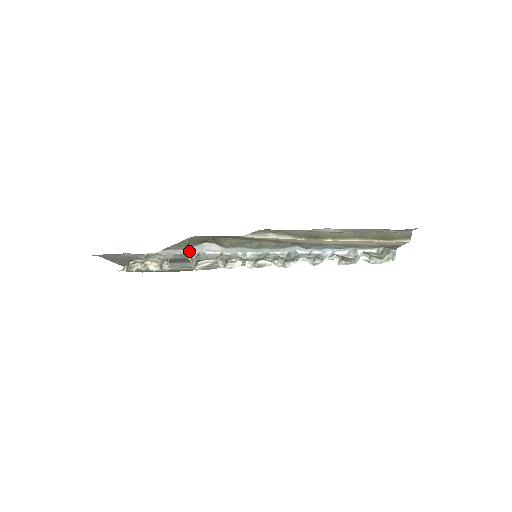
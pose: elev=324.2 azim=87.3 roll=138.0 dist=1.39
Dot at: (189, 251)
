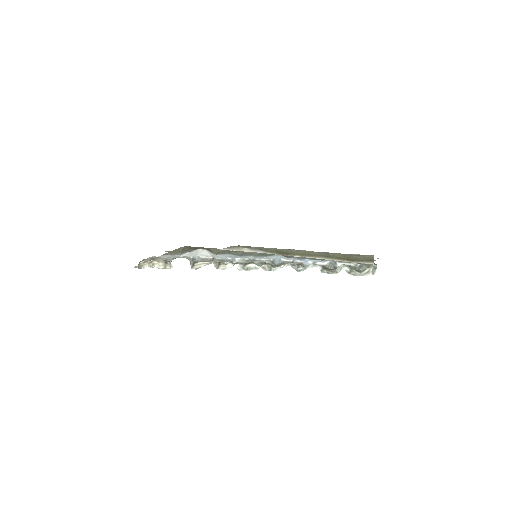
Dot at: (185, 256)
